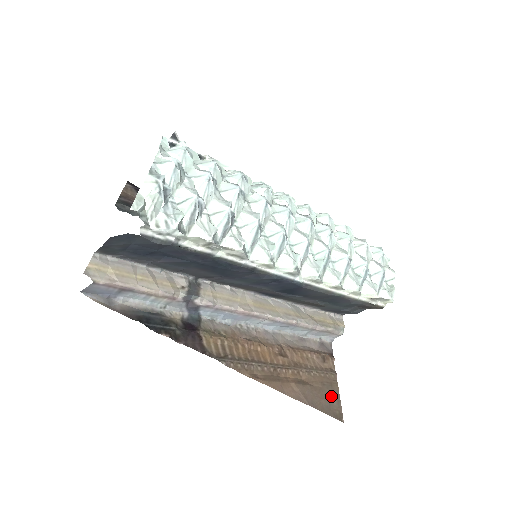
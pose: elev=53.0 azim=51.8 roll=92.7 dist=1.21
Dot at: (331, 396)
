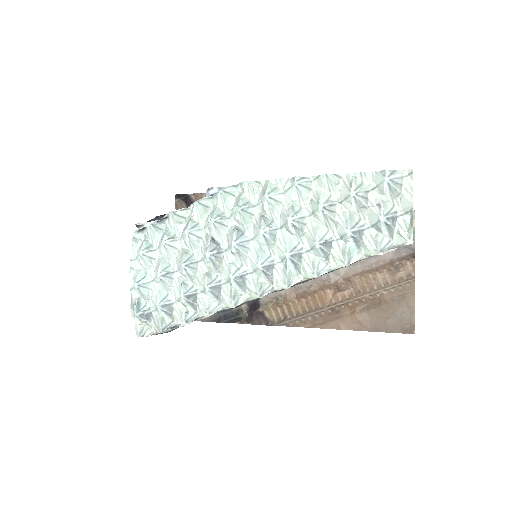
Dot at: (402, 311)
